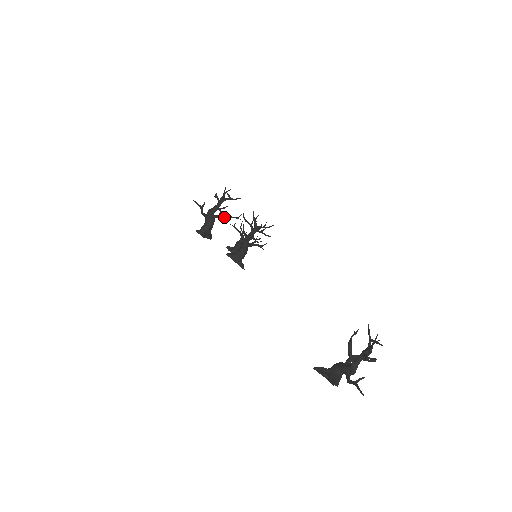
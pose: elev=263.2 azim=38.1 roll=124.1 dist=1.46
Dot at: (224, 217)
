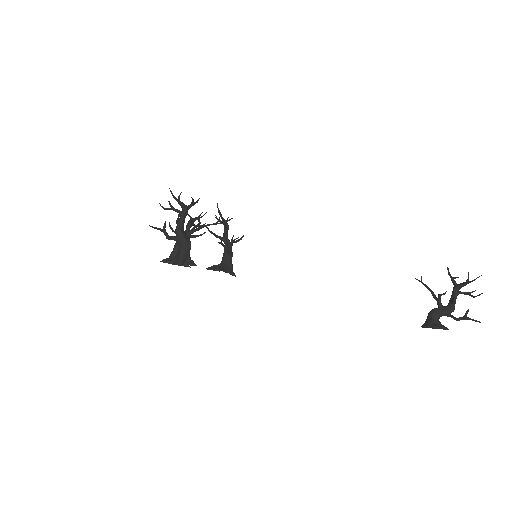
Dot at: (199, 229)
